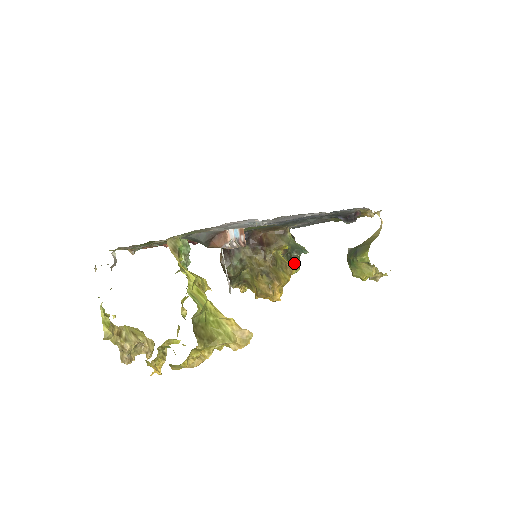
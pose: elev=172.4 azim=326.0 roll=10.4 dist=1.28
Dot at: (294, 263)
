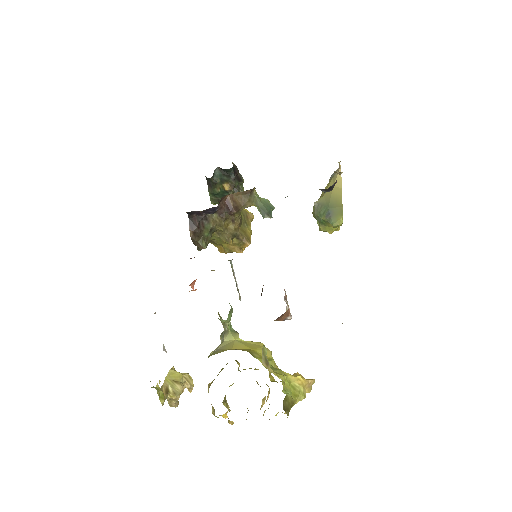
Dot at: occluded
